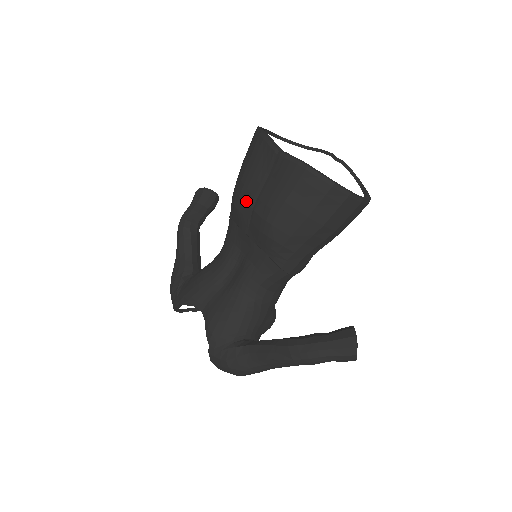
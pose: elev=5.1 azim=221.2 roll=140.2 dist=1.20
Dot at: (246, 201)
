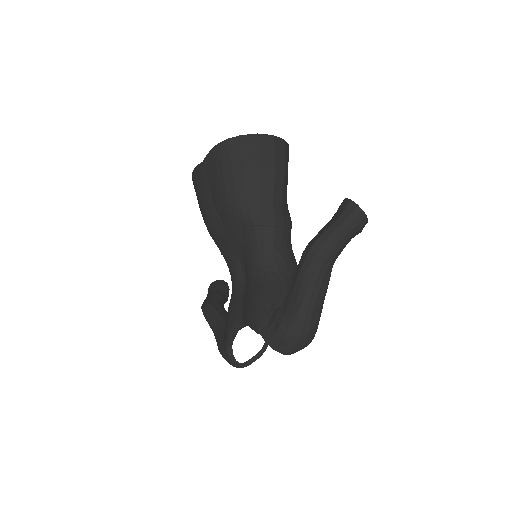
Dot at: (210, 213)
